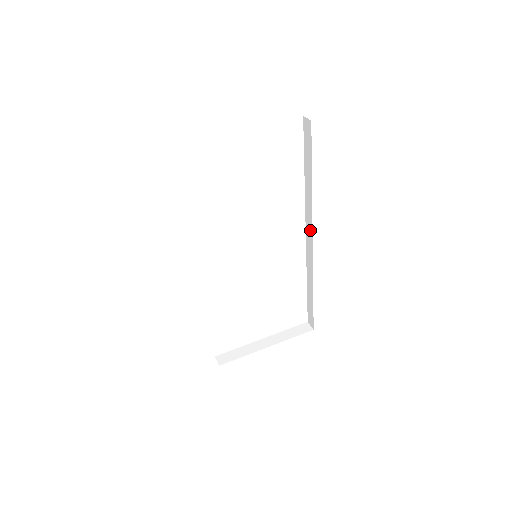
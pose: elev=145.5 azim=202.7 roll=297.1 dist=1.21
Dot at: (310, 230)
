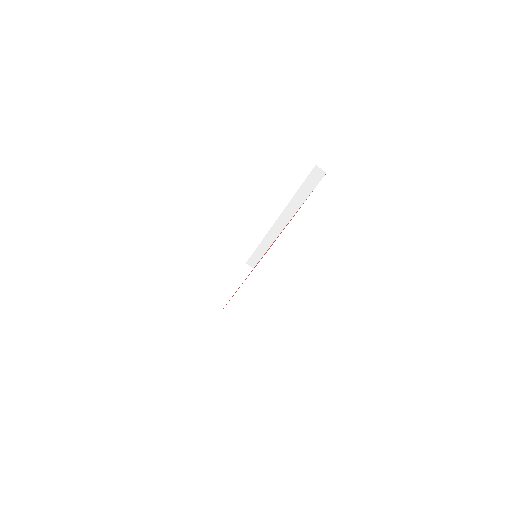
Dot at: (284, 223)
